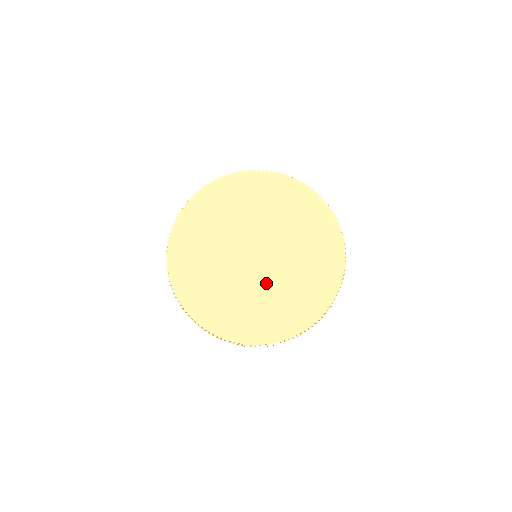
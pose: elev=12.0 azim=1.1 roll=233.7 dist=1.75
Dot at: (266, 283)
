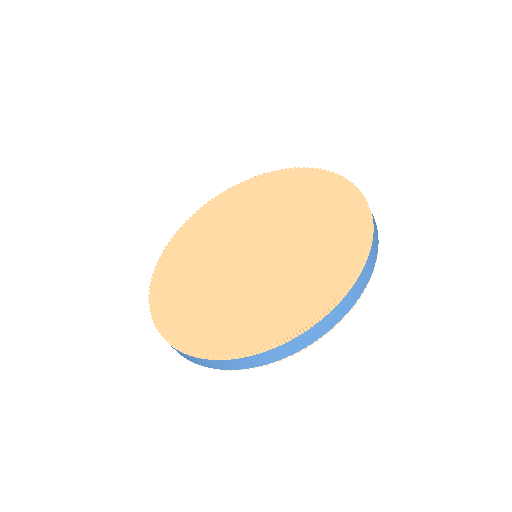
Dot at: (271, 268)
